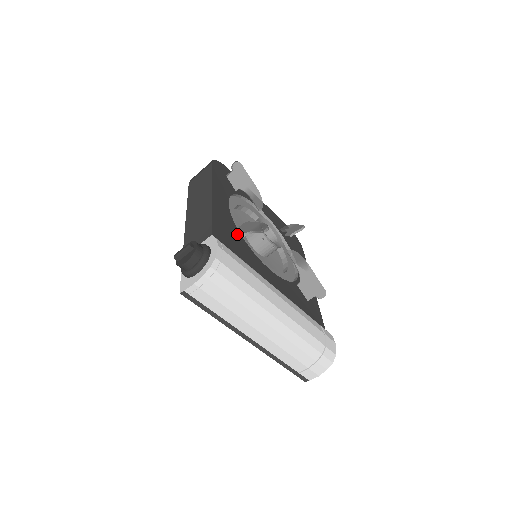
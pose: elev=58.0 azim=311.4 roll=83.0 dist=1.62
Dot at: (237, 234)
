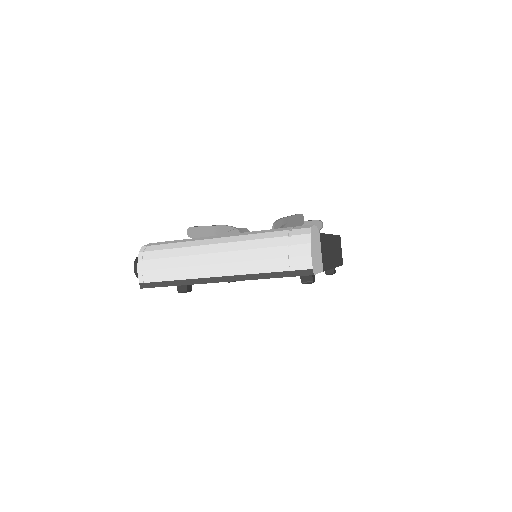
Dot at: occluded
